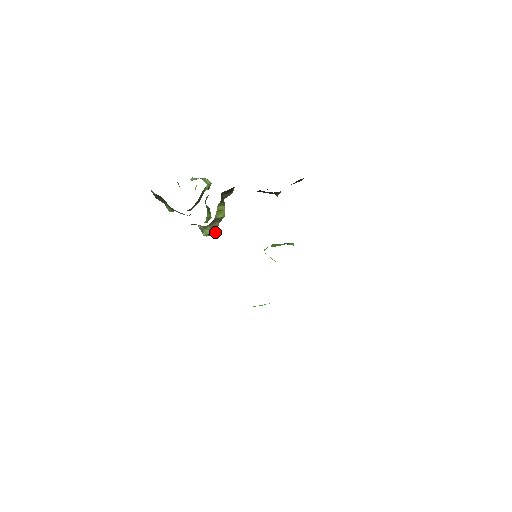
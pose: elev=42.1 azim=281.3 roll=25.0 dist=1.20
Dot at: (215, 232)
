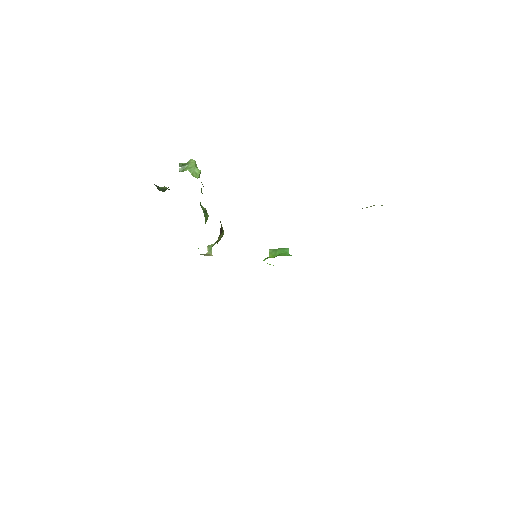
Dot at: (217, 241)
